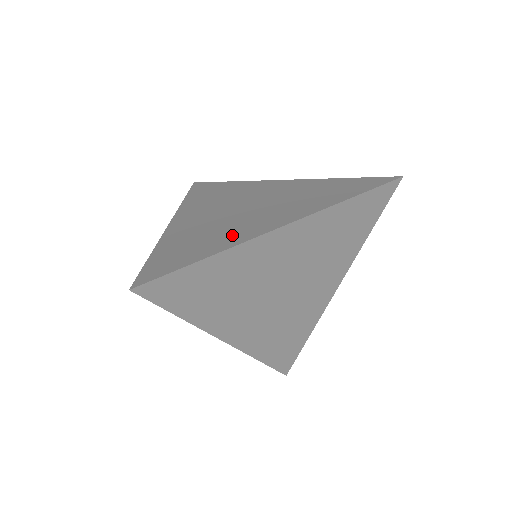
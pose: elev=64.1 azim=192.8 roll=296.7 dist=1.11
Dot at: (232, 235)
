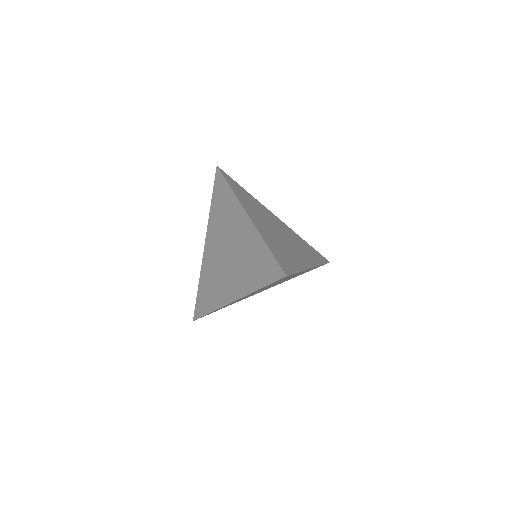
Dot at: (219, 294)
